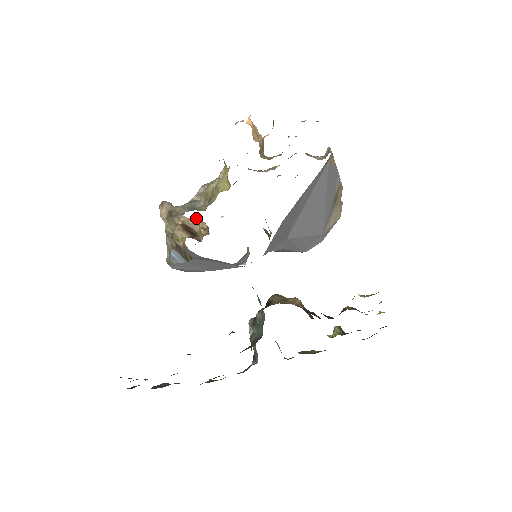
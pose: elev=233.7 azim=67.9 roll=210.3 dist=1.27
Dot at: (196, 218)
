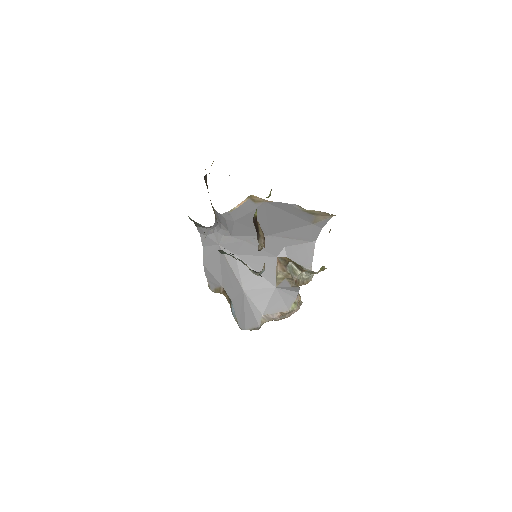
Dot at: occluded
